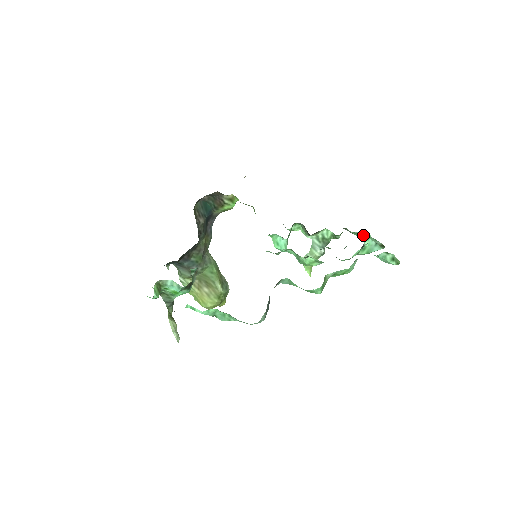
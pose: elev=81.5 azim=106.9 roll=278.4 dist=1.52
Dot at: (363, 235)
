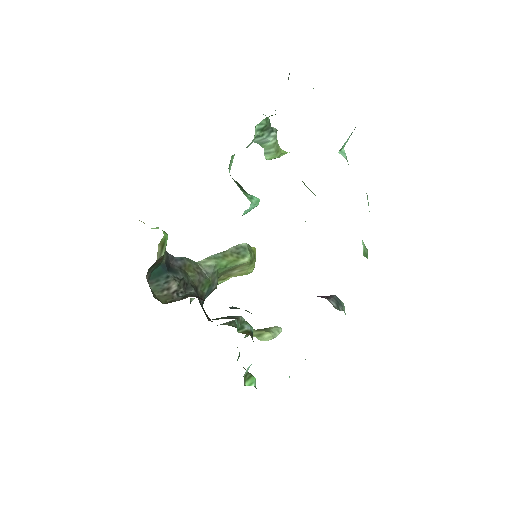
Dot at: occluded
